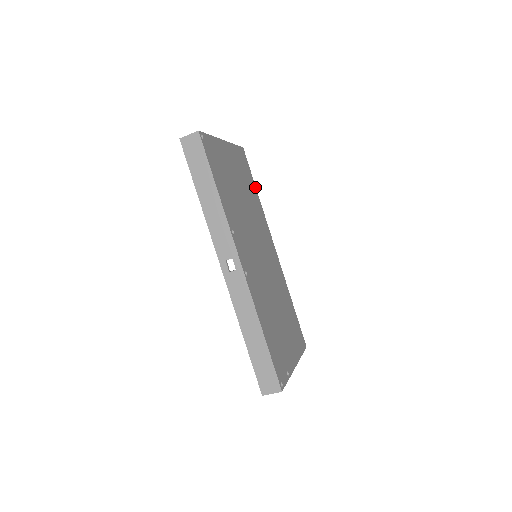
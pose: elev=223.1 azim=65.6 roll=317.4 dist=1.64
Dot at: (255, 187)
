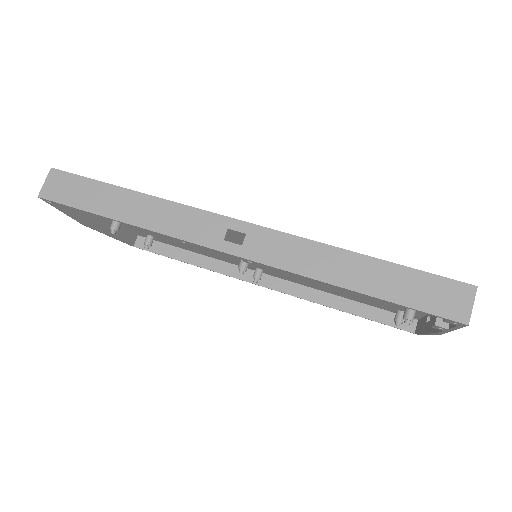
Dot at: occluded
